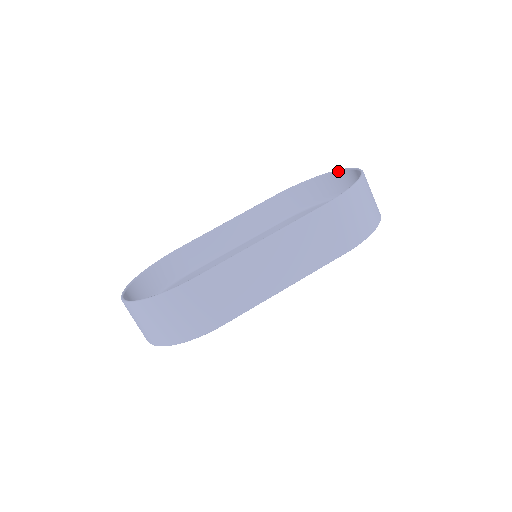
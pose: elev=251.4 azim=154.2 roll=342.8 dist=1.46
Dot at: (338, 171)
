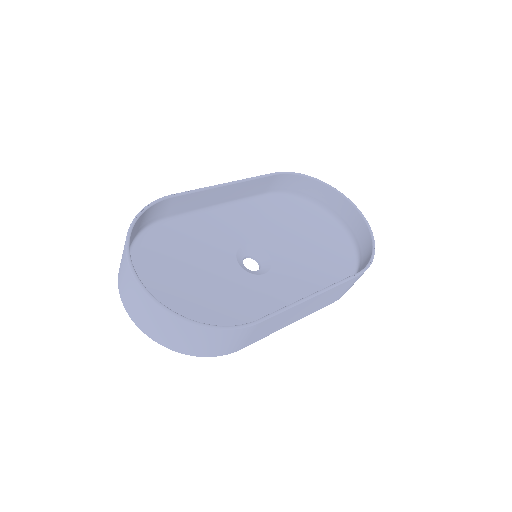
Dot at: (340, 193)
